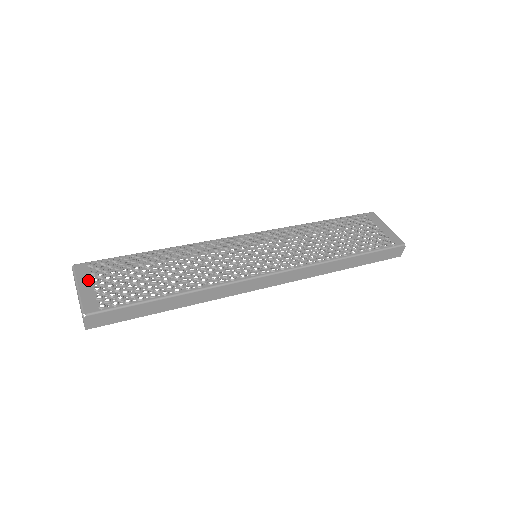
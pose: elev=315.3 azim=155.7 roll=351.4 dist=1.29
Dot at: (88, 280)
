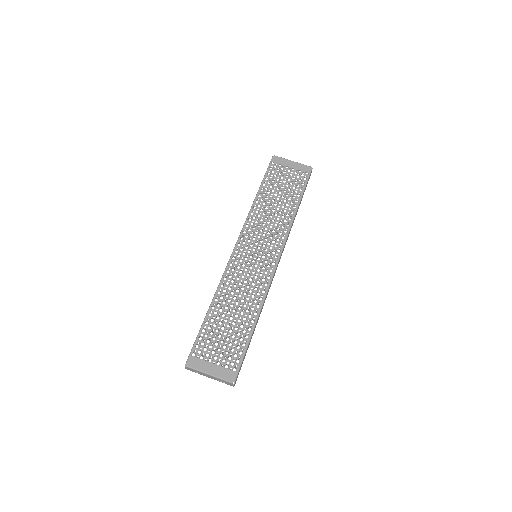
Dot at: (207, 365)
